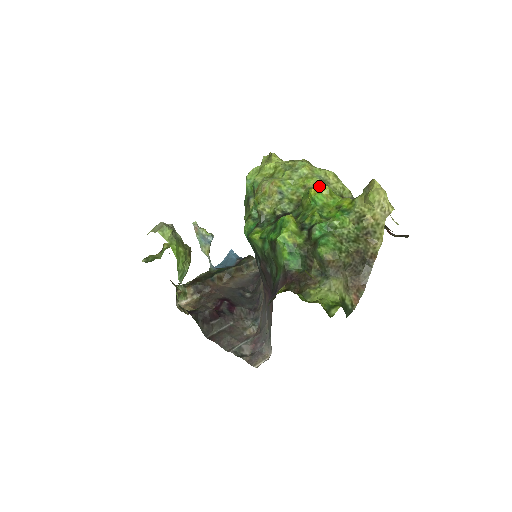
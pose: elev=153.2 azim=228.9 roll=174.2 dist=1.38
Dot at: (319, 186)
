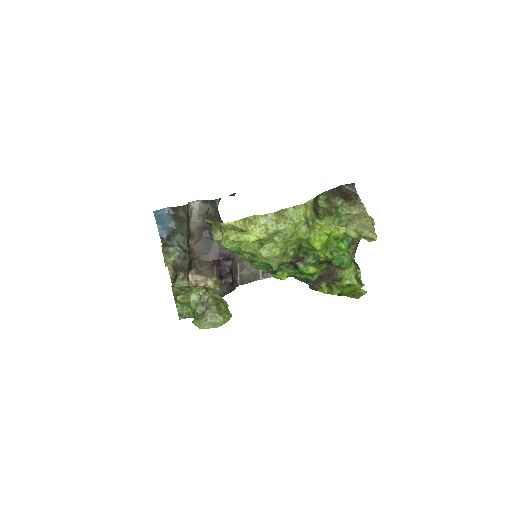
Dot at: (310, 232)
